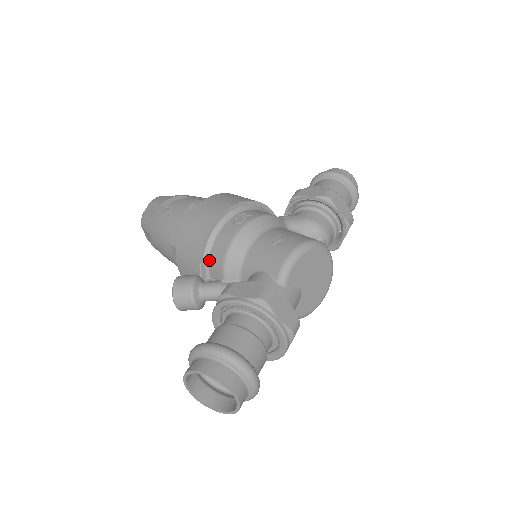
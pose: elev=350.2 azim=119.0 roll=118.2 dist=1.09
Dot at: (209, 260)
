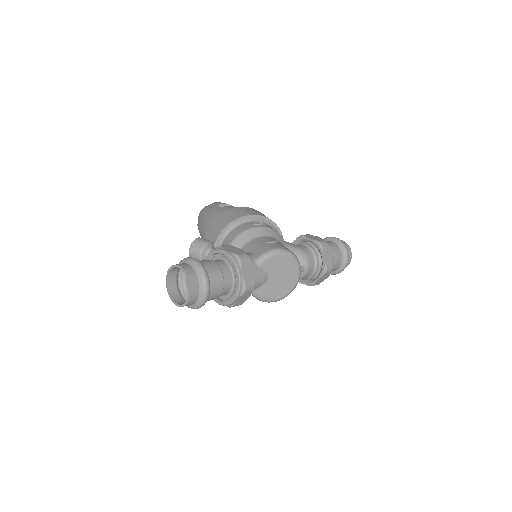
Dot at: (225, 238)
